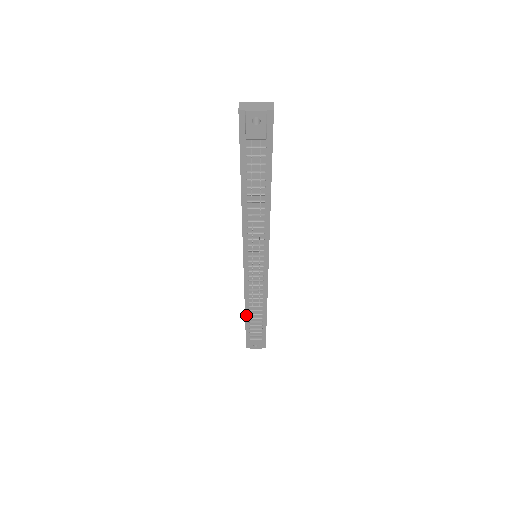
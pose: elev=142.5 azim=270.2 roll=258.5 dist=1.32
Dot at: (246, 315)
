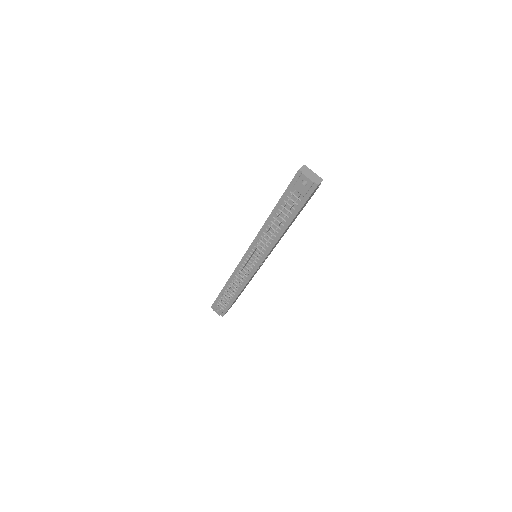
Dot at: (225, 286)
